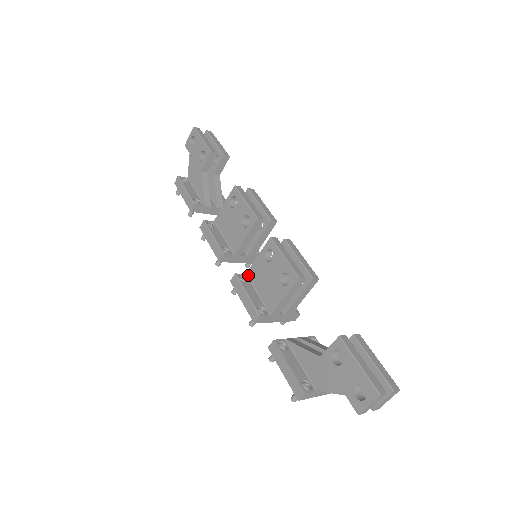
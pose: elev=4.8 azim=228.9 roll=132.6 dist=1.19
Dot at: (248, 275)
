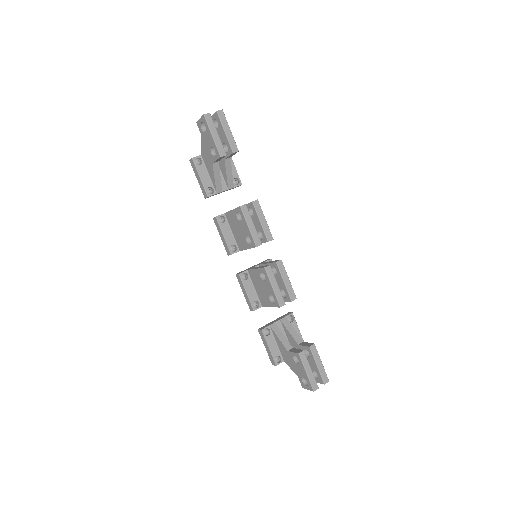
Dot at: (249, 273)
